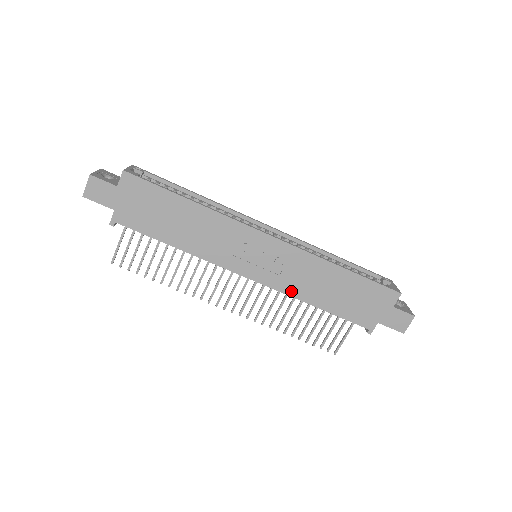
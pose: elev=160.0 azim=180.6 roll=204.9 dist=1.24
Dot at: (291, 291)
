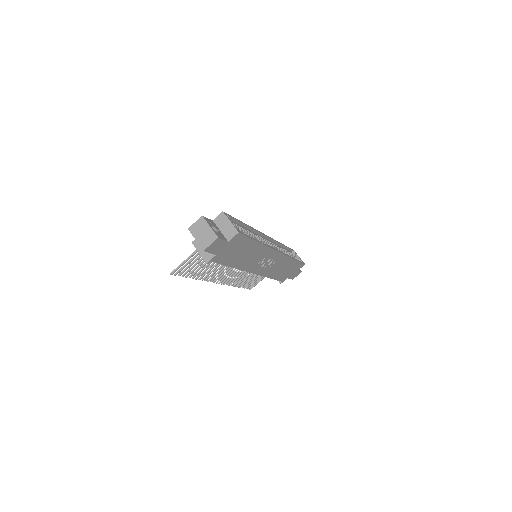
Dot at: (267, 274)
